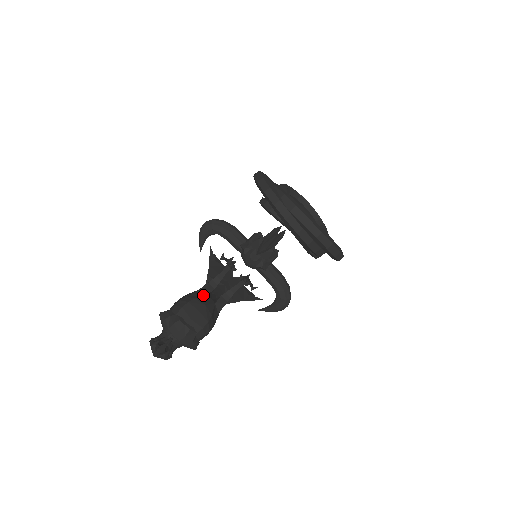
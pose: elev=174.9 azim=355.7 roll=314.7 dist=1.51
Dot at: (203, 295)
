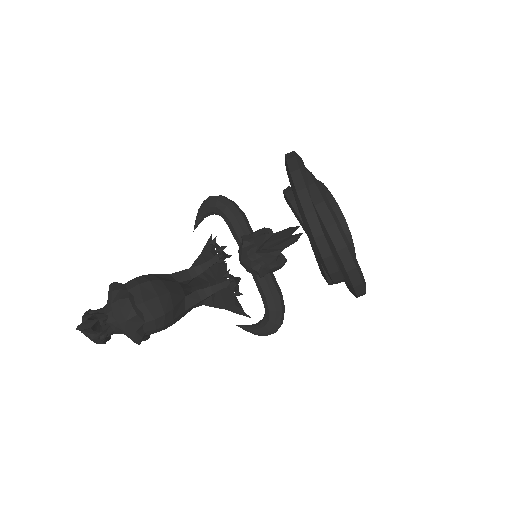
Dot at: (174, 281)
